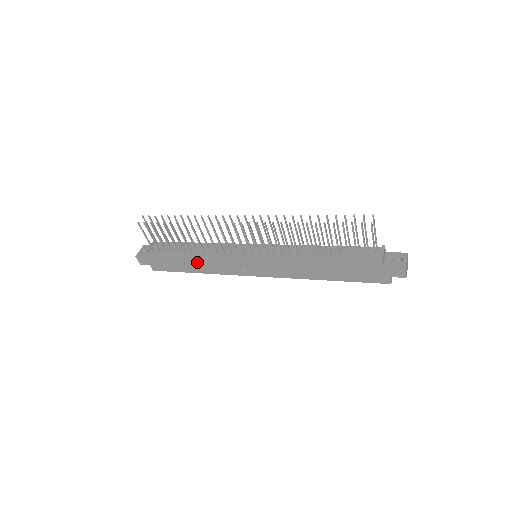
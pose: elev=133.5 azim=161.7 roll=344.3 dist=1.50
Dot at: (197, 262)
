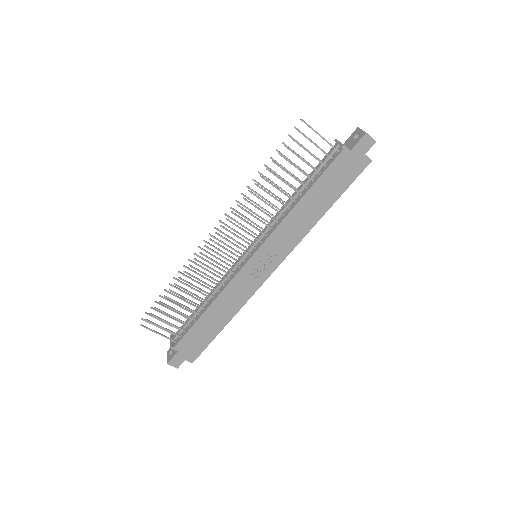
Dot at: (217, 312)
